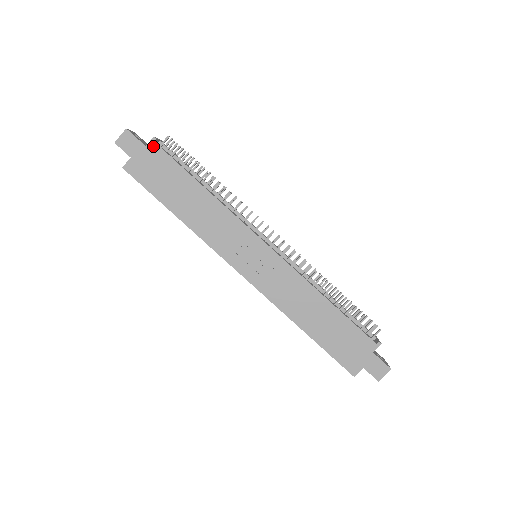
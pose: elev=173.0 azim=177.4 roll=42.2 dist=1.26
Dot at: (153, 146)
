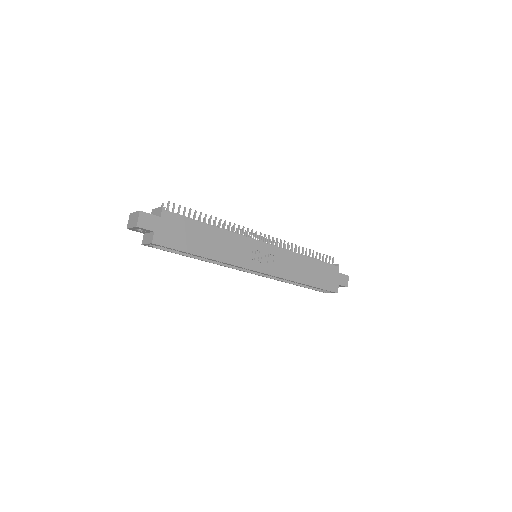
Dot at: (166, 214)
